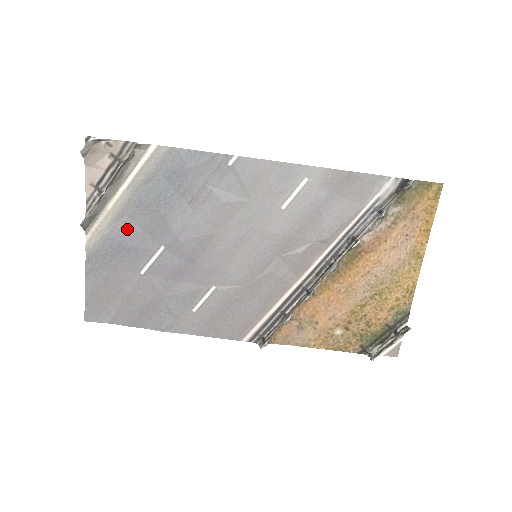
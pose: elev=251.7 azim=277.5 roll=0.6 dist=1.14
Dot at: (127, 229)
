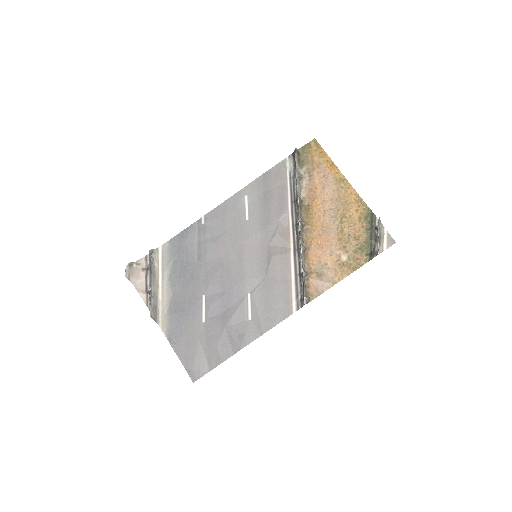
Dot at: (178, 303)
